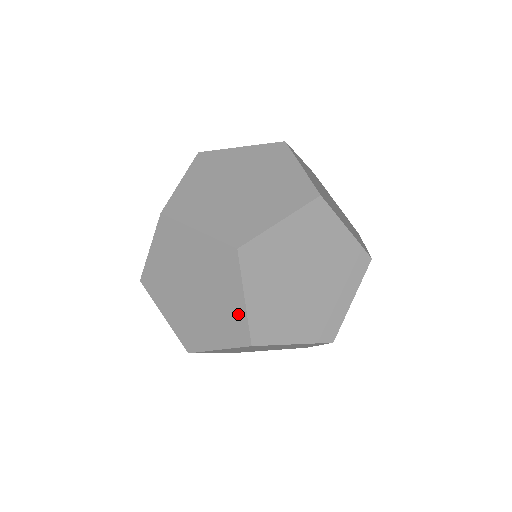
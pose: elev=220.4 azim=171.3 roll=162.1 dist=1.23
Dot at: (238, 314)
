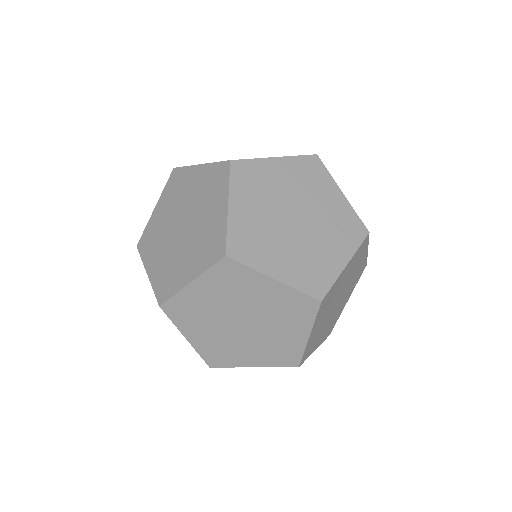
Dot at: (285, 295)
